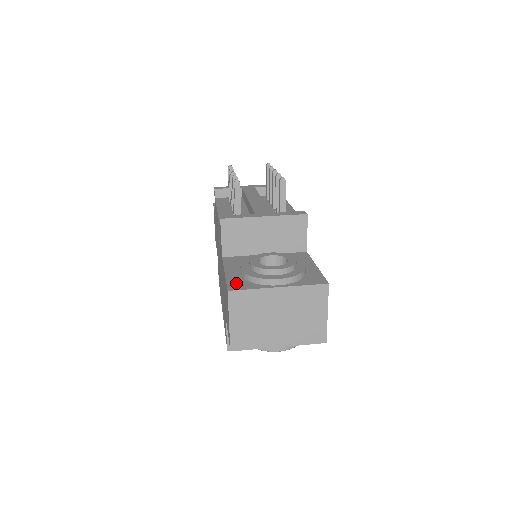
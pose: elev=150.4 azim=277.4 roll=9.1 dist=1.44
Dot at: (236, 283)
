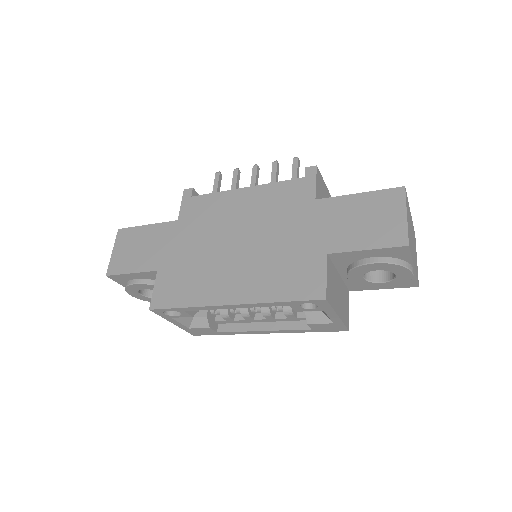
Dot at: occluded
